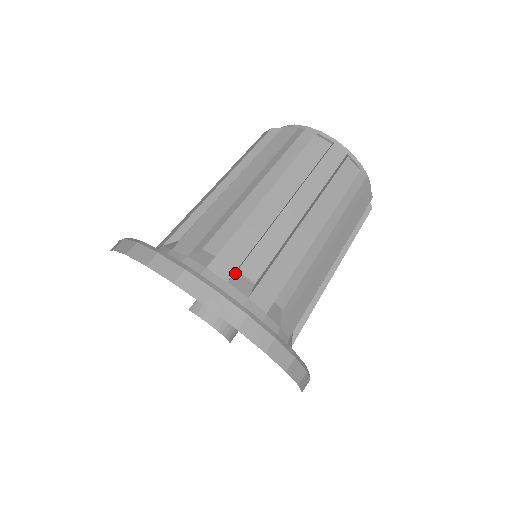
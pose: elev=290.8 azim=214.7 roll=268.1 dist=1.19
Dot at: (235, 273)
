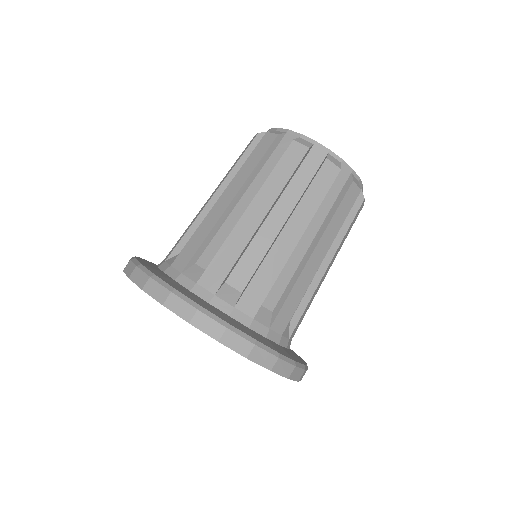
Dot at: (257, 307)
